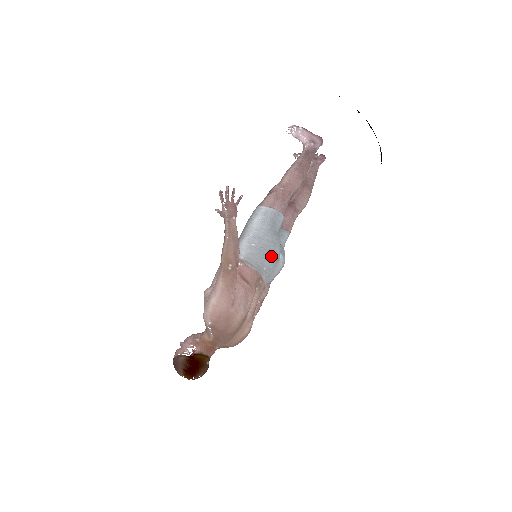
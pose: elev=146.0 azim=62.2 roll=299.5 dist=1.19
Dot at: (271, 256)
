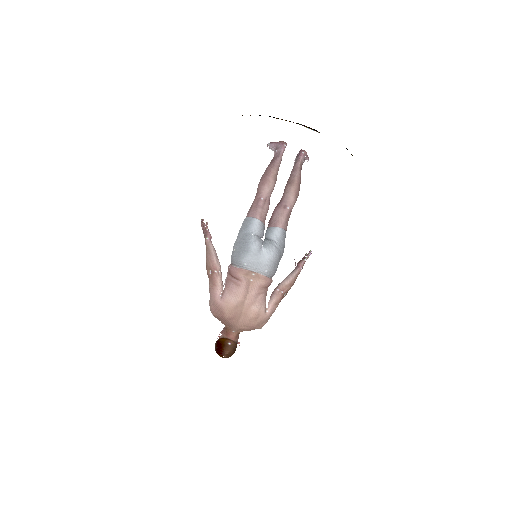
Dot at: (246, 253)
